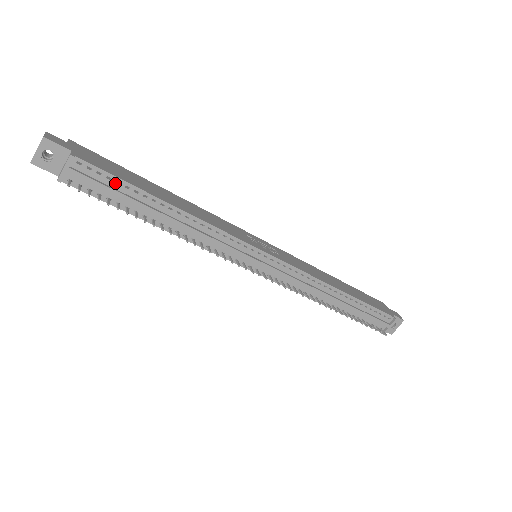
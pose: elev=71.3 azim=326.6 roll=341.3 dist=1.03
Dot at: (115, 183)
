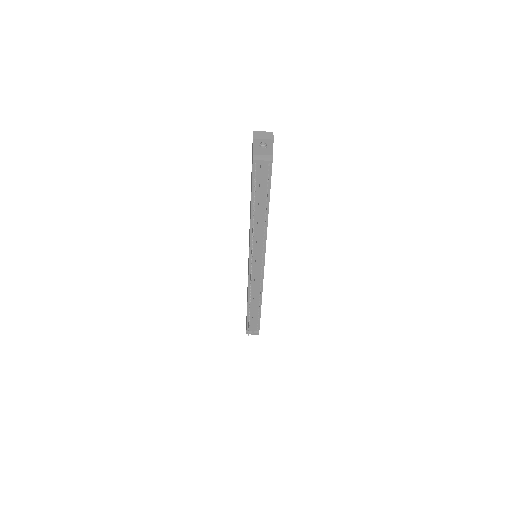
Dot at: (267, 184)
